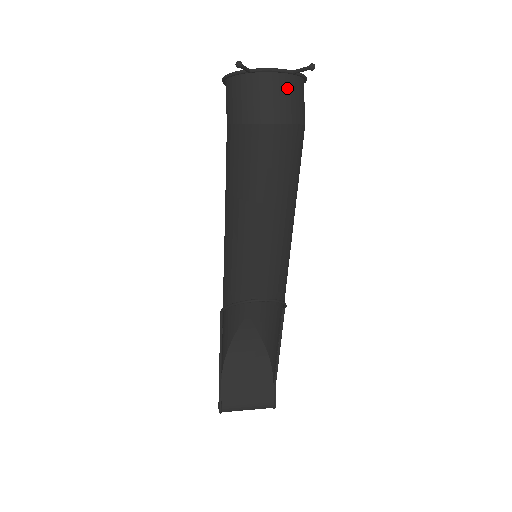
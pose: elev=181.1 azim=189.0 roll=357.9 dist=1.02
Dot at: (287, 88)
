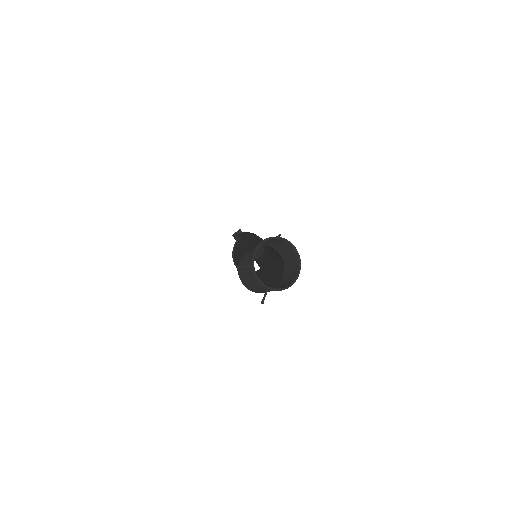
Dot at: (260, 286)
